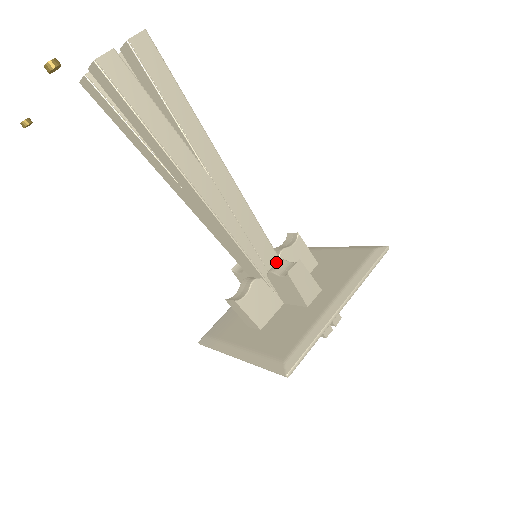
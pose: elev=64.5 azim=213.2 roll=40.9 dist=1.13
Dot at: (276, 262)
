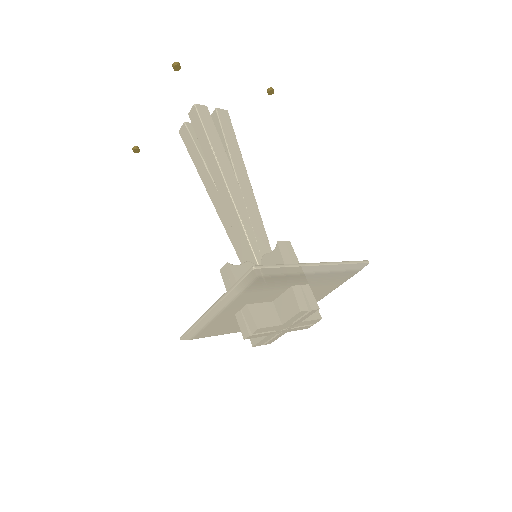
Dot at: occluded
